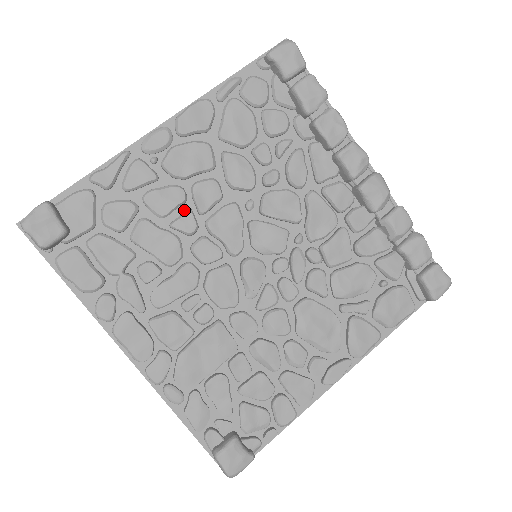
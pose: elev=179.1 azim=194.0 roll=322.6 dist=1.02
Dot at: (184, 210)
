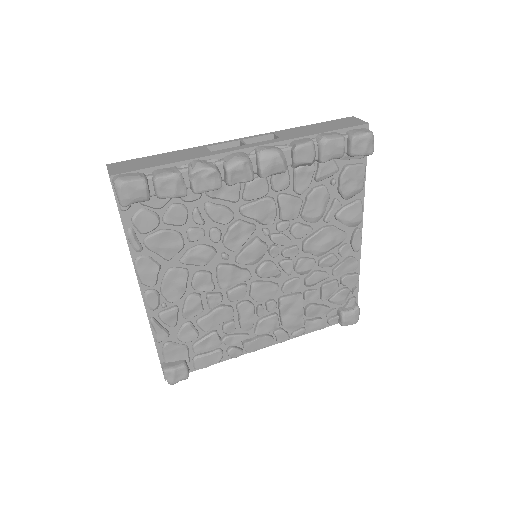
Dot at: (205, 297)
